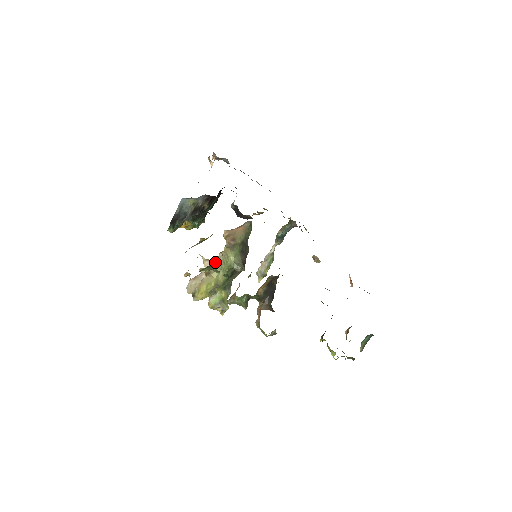
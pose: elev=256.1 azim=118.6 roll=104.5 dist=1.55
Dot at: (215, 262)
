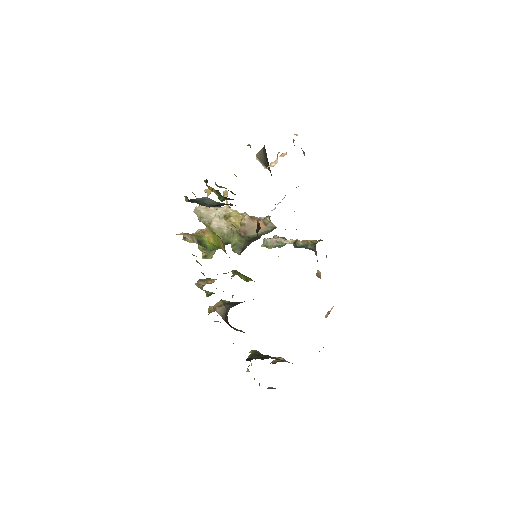
Dot at: (222, 226)
